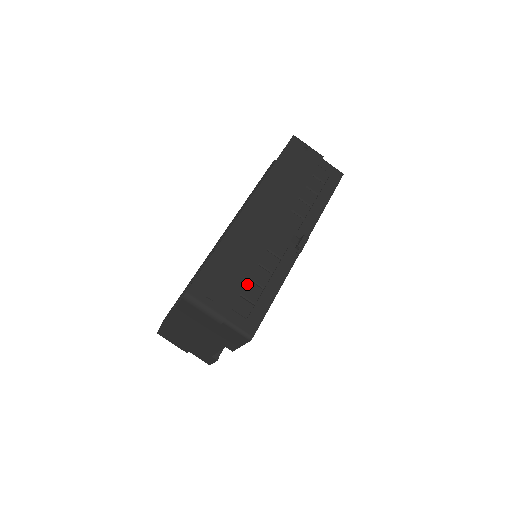
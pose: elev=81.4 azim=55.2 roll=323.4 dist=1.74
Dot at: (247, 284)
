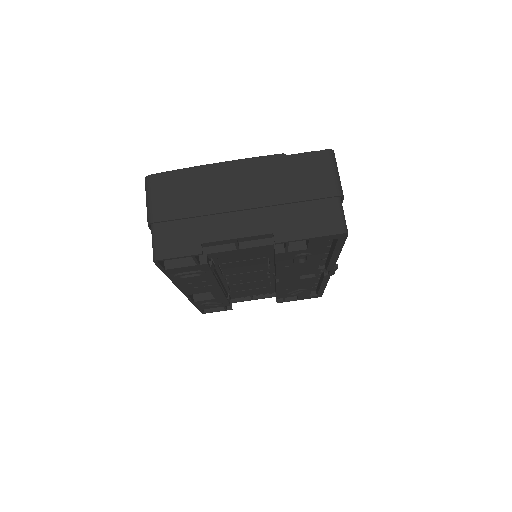
Dot at: occluded
